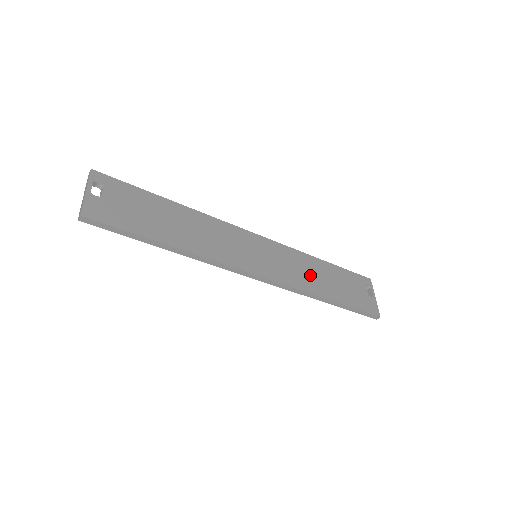
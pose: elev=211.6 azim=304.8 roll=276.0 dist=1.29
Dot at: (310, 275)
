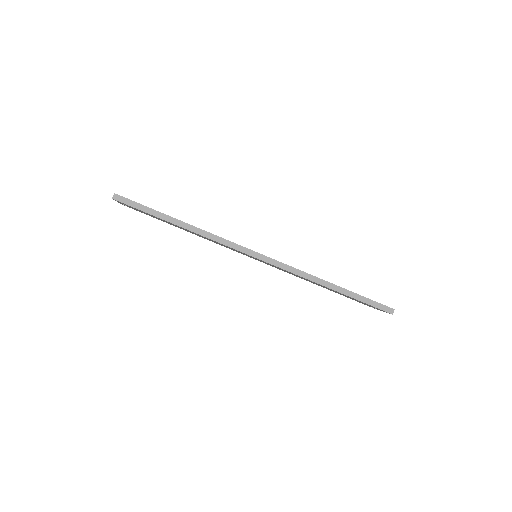
Dot at: occluded
